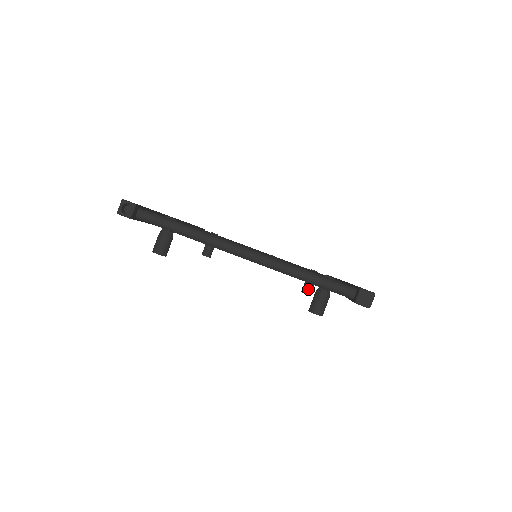
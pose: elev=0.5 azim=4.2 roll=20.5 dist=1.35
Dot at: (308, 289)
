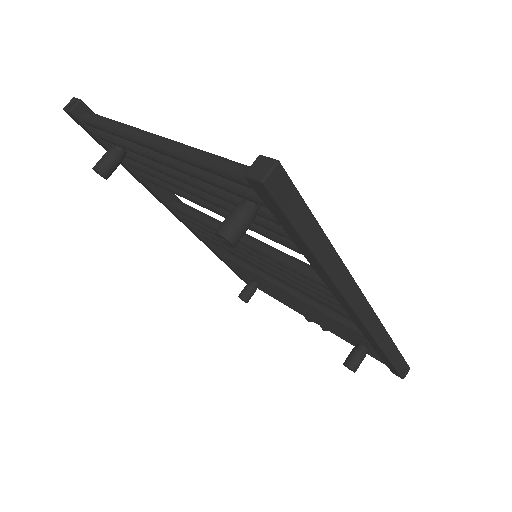
Dot at: (352, 359)
